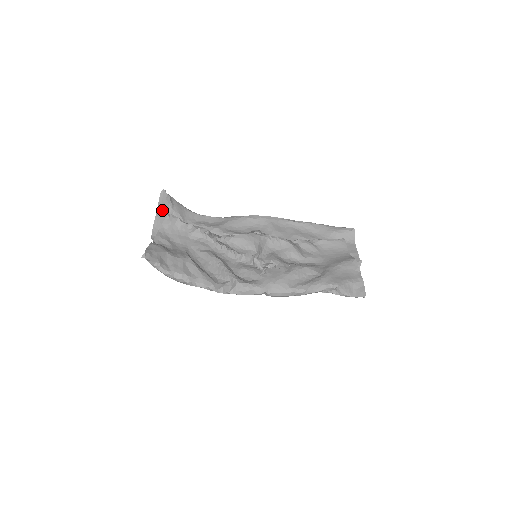
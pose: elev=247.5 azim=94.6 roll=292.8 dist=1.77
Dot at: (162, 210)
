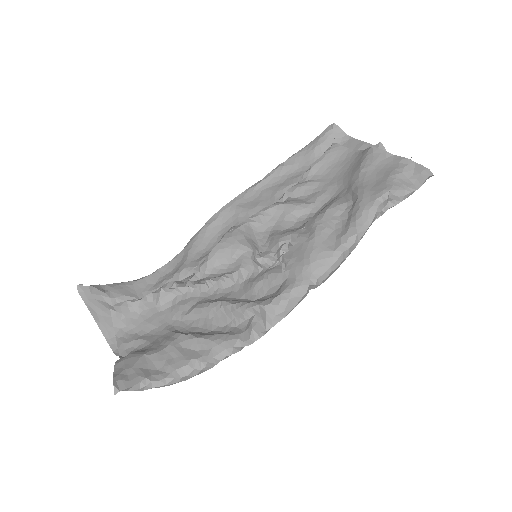
Dot at: (99, 310)
